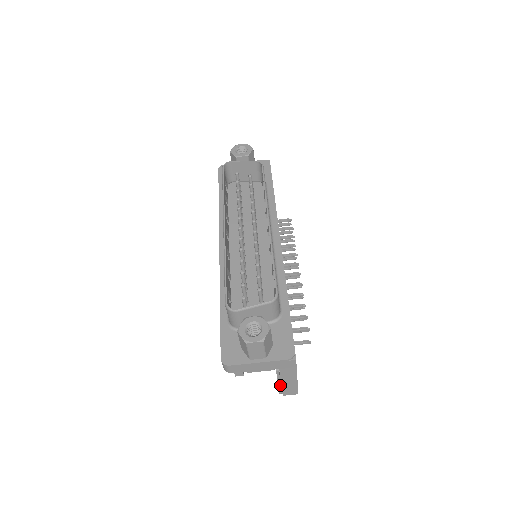
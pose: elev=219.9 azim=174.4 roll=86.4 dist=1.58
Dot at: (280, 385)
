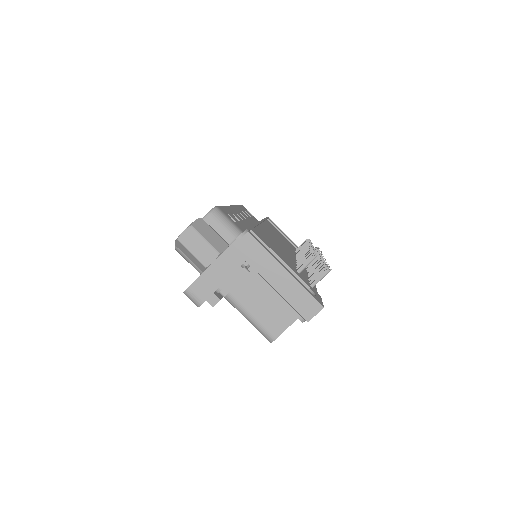
Dot at: (282, 299)
